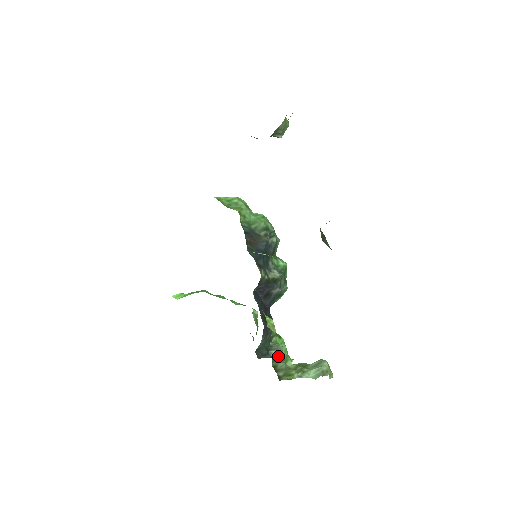
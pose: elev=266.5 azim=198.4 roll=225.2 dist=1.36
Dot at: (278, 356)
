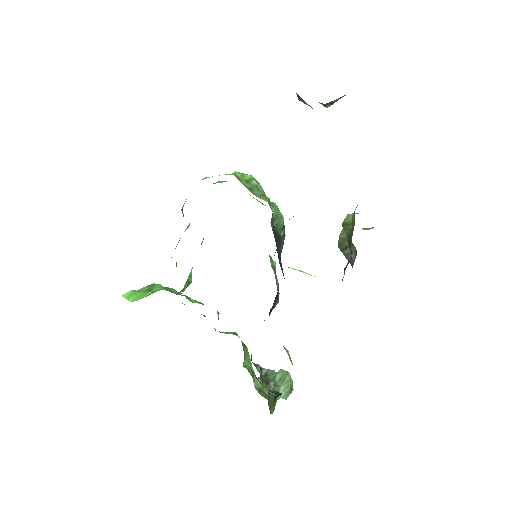
Dot at: occluded
